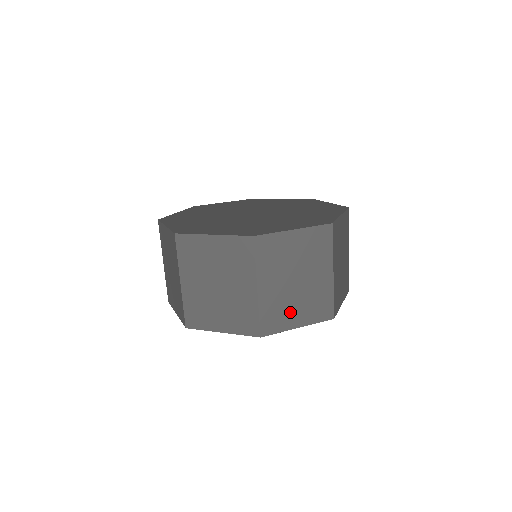
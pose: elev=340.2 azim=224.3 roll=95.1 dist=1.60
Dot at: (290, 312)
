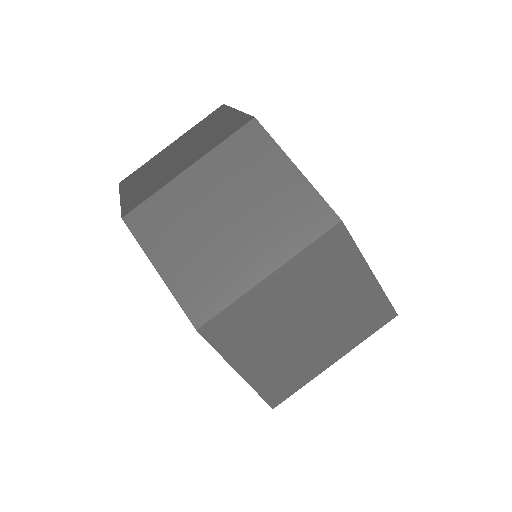
Dot at: occluded
